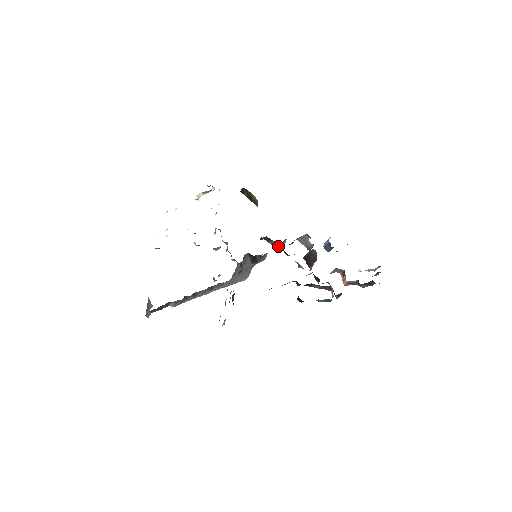
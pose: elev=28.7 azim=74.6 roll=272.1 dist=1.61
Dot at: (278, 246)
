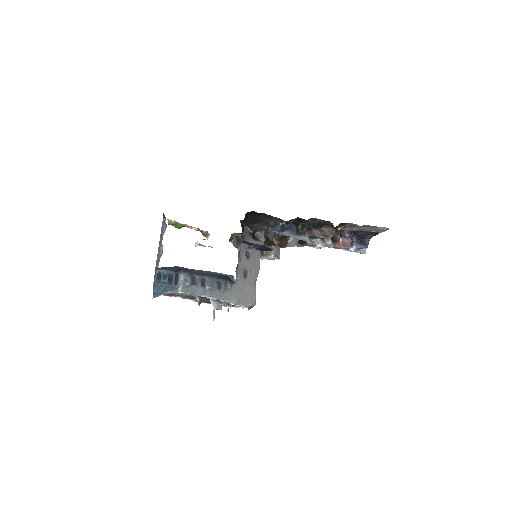
Dot at: (272, 238)
